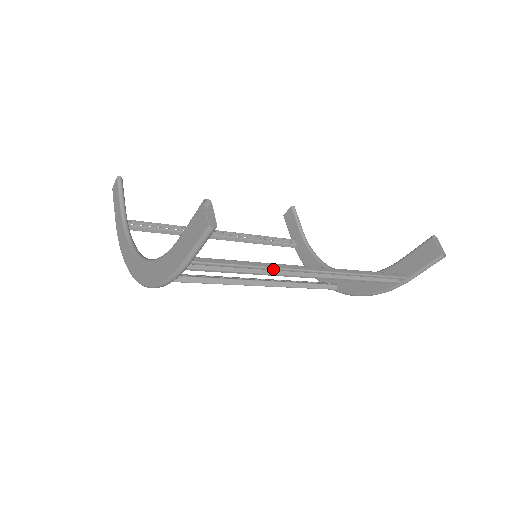
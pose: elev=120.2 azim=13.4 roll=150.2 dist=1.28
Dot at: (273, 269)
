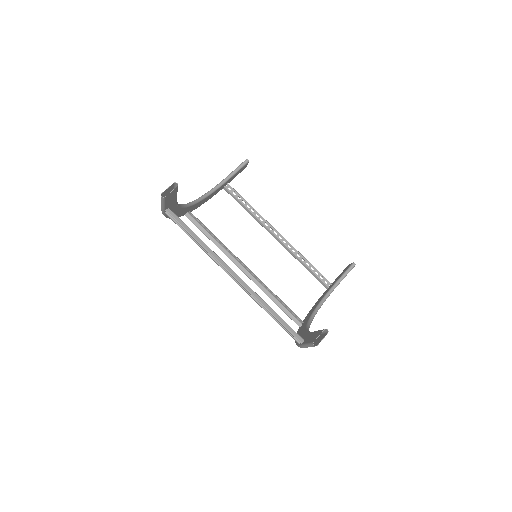
Dot at: (208, 252)
